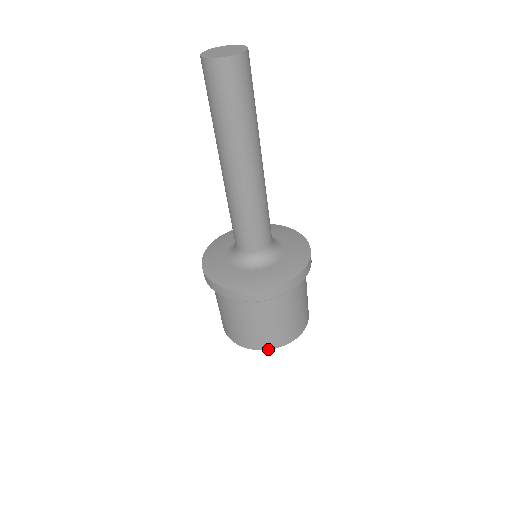
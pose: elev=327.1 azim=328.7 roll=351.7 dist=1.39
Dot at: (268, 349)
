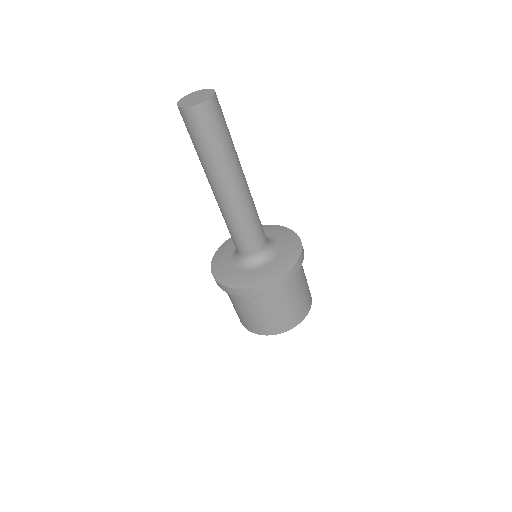
Dot at: occluded
